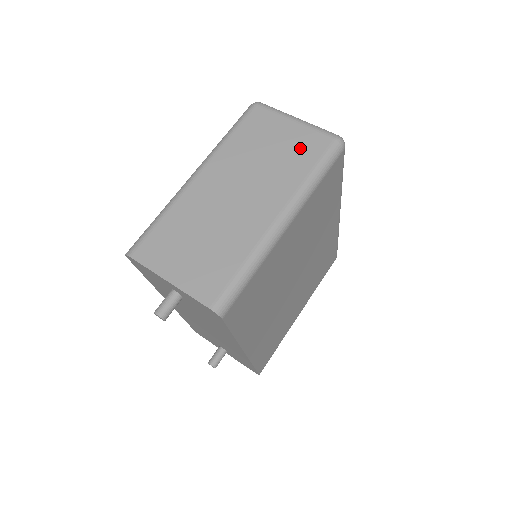
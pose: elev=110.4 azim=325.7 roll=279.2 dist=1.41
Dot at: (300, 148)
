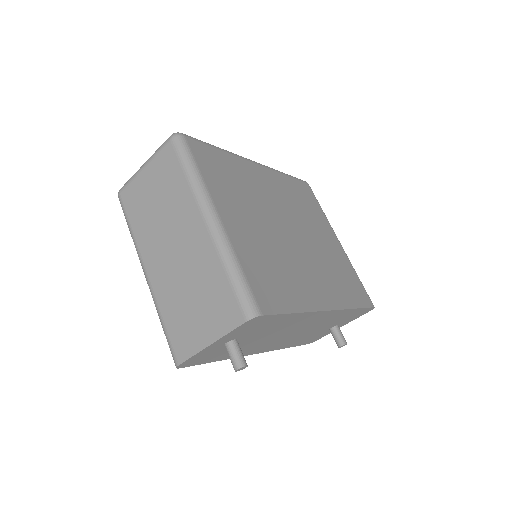
Dot at: (164, 174)
